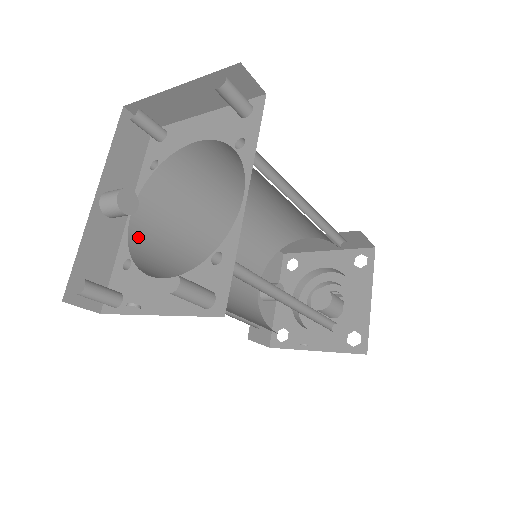
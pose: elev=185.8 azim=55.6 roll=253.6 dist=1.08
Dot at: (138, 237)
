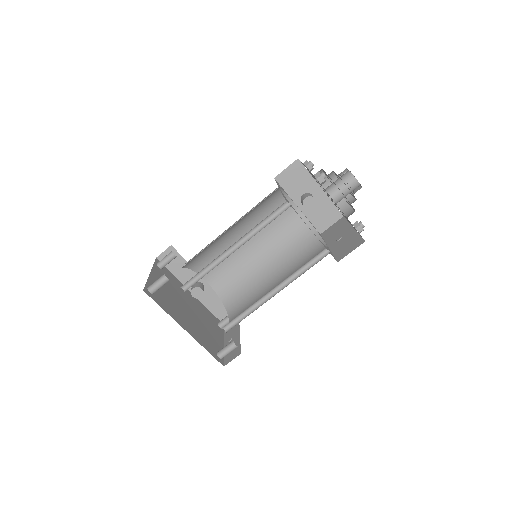
Dot at: (217, 284)
